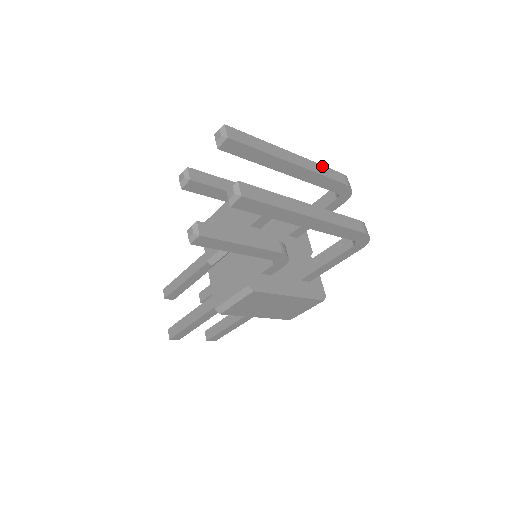
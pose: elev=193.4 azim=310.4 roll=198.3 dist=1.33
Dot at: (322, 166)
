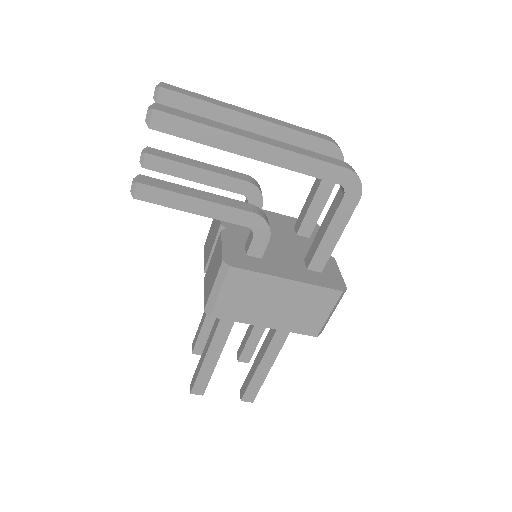
Dot at: (293, 125)
